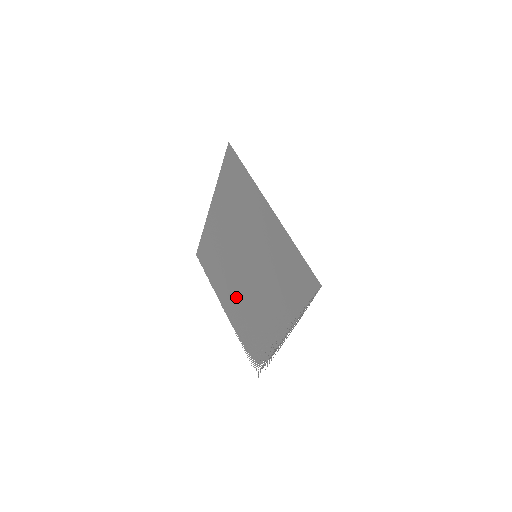
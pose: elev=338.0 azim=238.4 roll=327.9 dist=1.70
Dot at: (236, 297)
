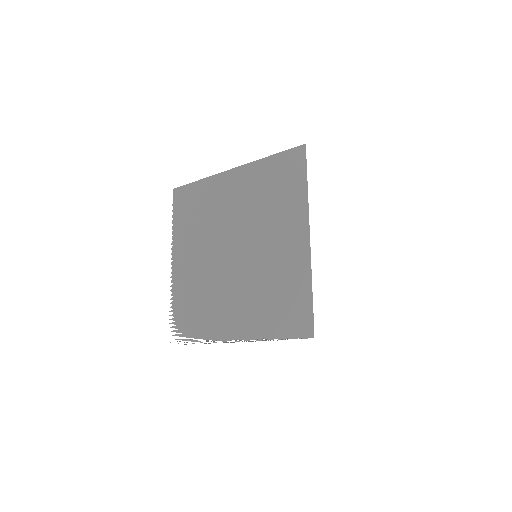
Dot at: (199, 265)
